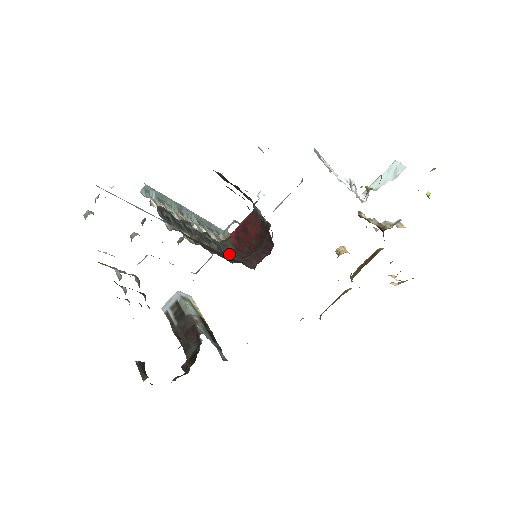
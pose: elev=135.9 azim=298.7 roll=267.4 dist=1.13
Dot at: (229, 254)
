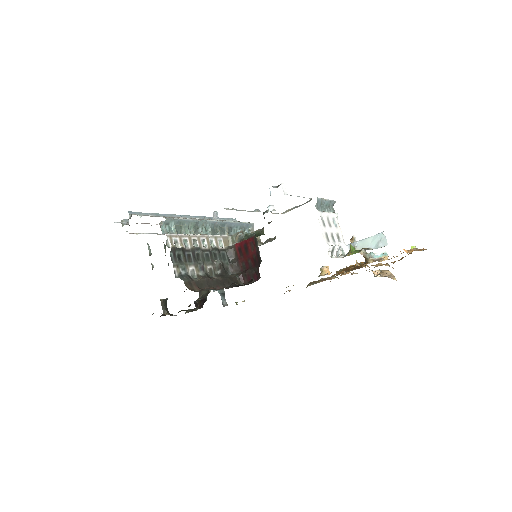
Dot at: (230, 264)
